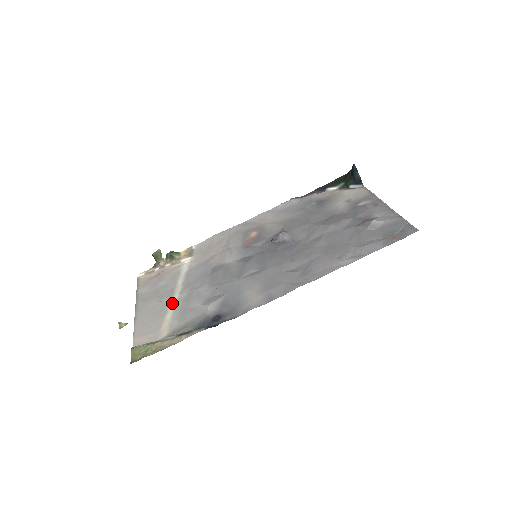
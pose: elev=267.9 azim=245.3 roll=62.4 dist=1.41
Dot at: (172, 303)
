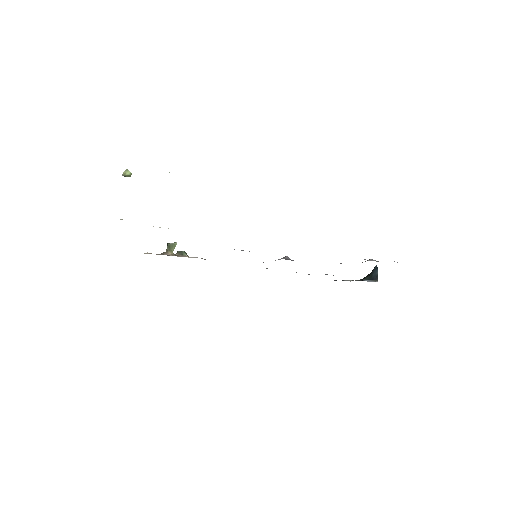
Dot at: occluded
